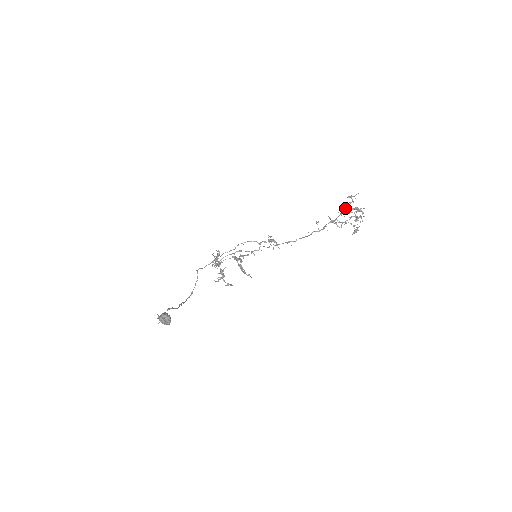
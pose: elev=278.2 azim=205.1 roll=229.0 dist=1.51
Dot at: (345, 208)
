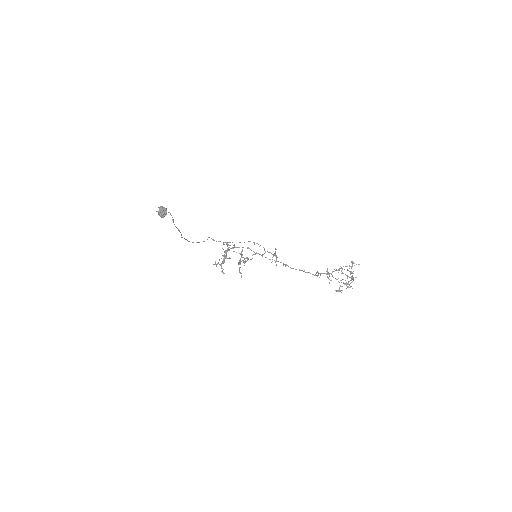
Dot at: occluded
